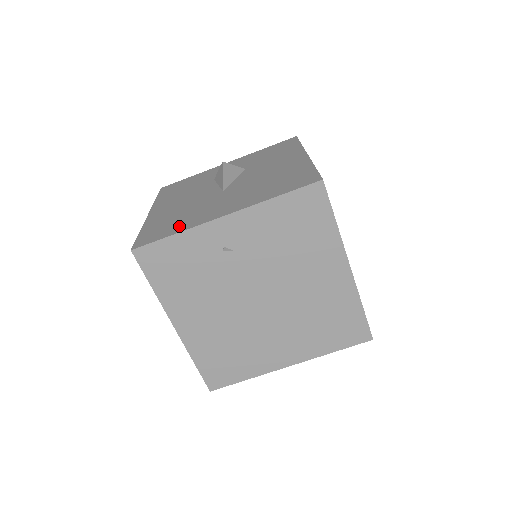
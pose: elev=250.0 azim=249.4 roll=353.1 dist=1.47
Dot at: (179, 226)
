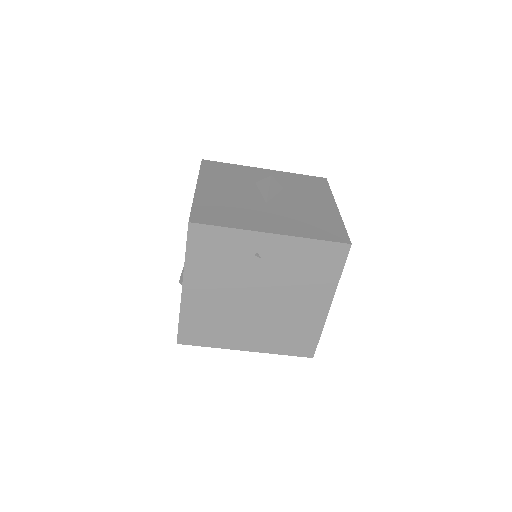
Dot at: (231, 221)
